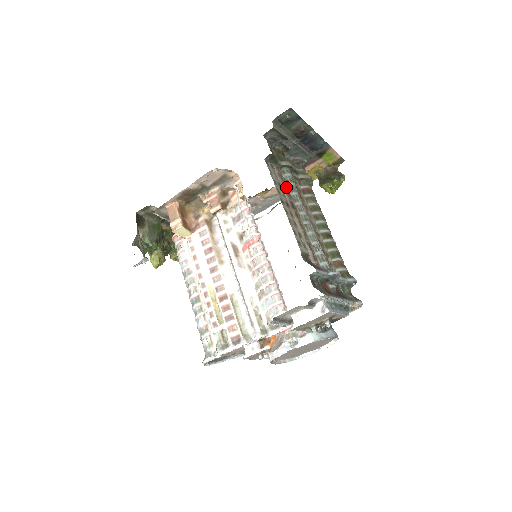
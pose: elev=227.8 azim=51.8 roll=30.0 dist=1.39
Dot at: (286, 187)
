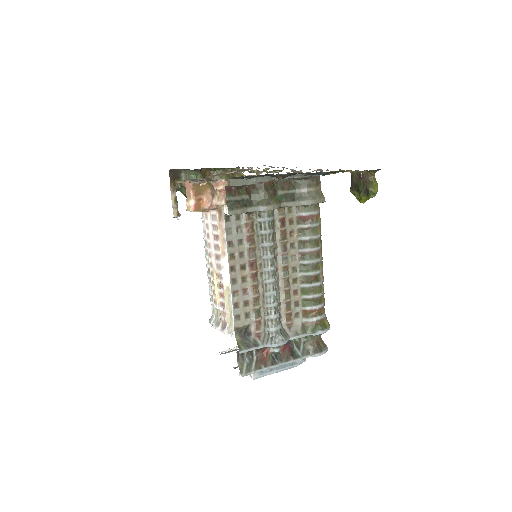
Dot at: (256, 237)
